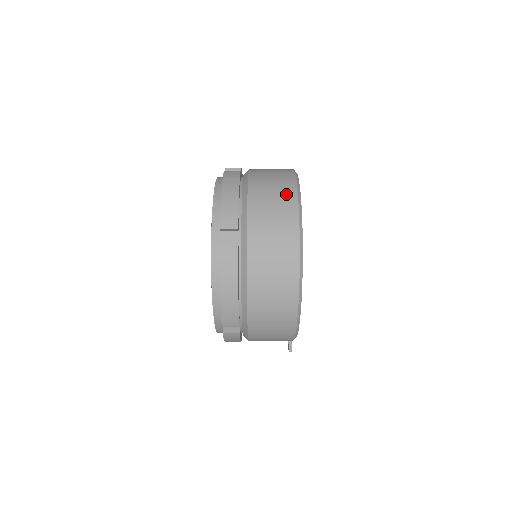
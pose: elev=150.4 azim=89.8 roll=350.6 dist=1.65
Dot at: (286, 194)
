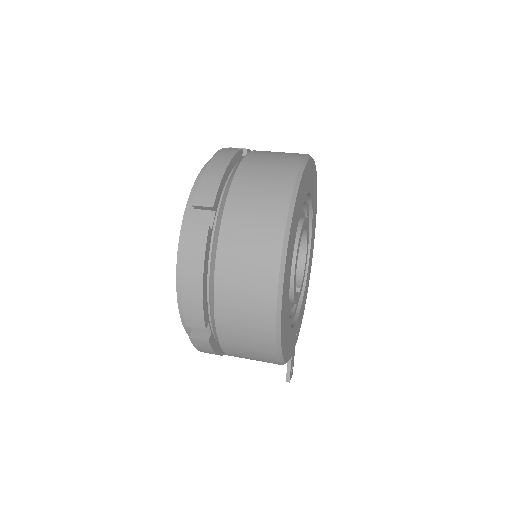
Dot at: (282, 174)
